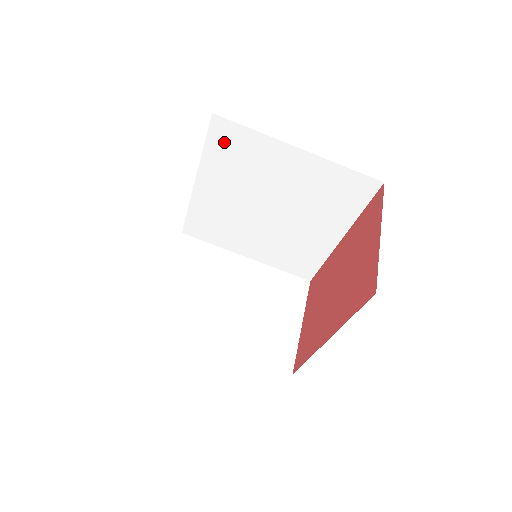
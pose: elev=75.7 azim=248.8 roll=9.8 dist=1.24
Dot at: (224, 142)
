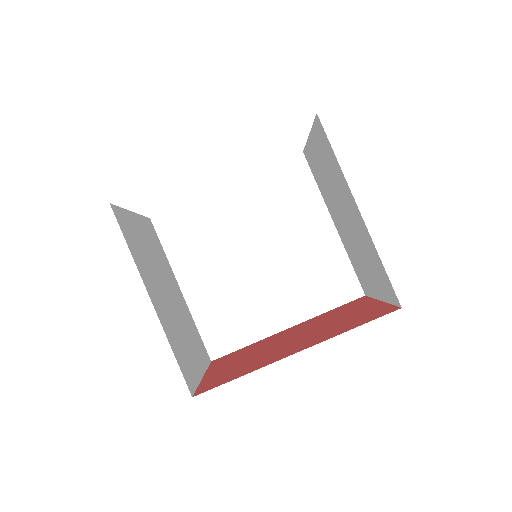
Dot at: (287, 176)
